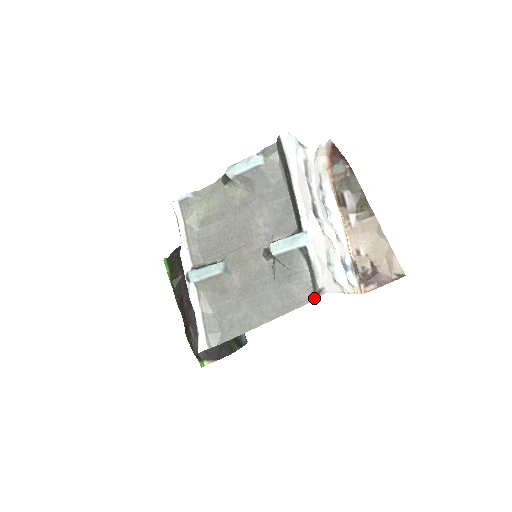
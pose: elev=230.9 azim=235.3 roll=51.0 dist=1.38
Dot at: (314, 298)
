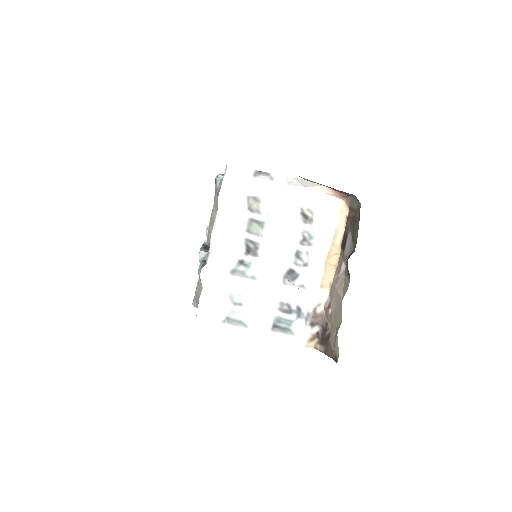
Dot at: occluded
